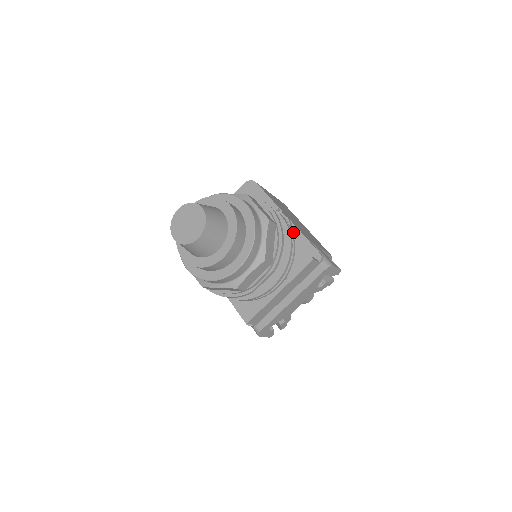
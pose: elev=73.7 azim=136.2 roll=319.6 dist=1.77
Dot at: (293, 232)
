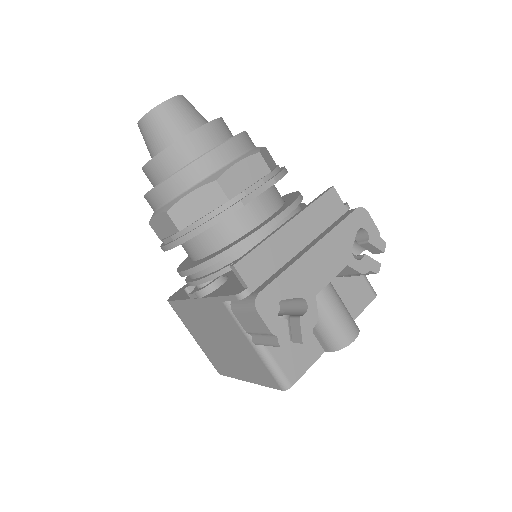
Dot at: occluded
